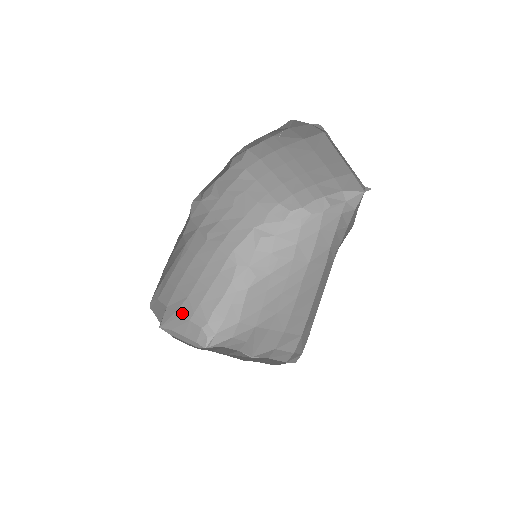
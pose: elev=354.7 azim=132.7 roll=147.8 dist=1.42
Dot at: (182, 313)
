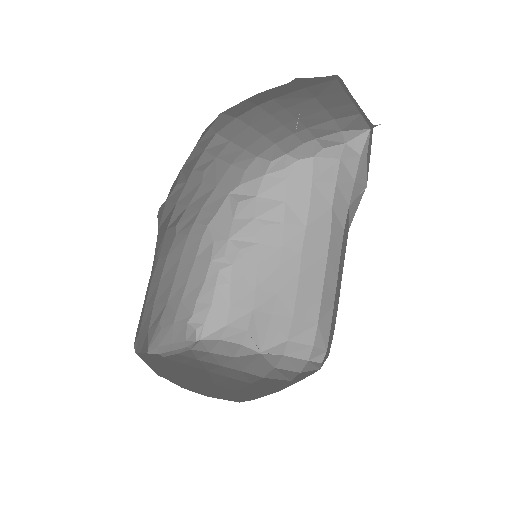
Dot at: (164, 322)
